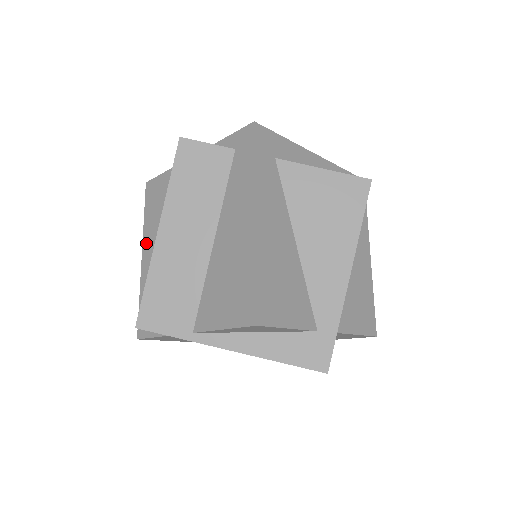
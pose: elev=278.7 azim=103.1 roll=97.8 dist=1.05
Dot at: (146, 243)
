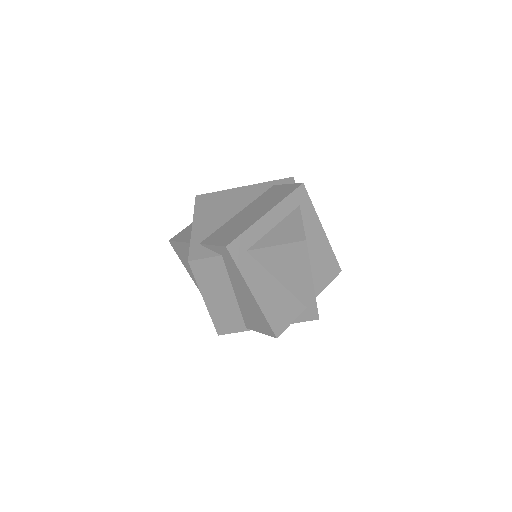
Dot at: (192, 275)
